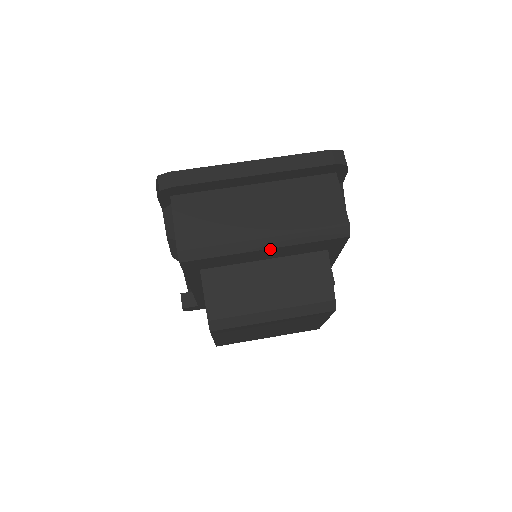
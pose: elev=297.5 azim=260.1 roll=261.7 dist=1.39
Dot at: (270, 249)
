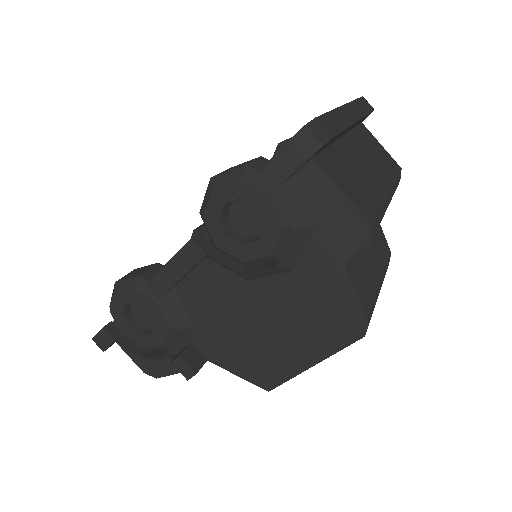
Dot at: occluded
